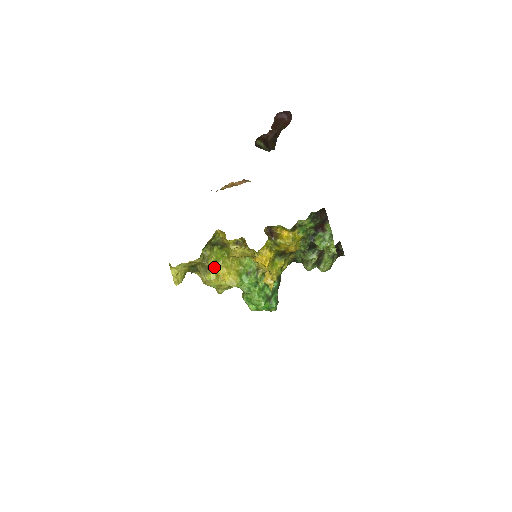
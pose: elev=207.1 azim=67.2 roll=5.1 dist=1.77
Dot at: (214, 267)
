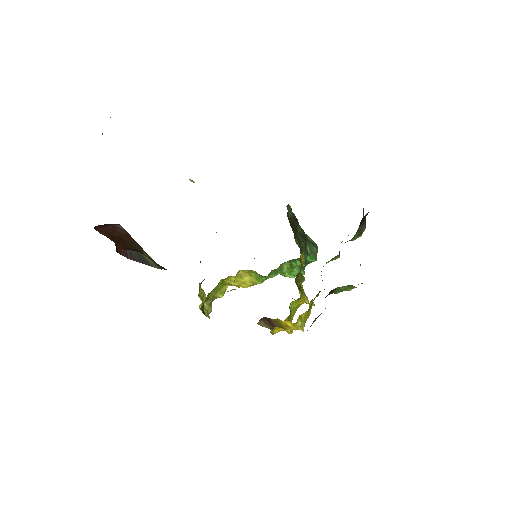
Dot at: (225, 289)
